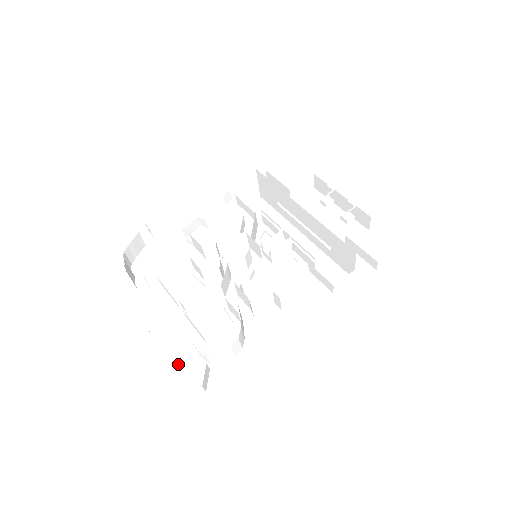
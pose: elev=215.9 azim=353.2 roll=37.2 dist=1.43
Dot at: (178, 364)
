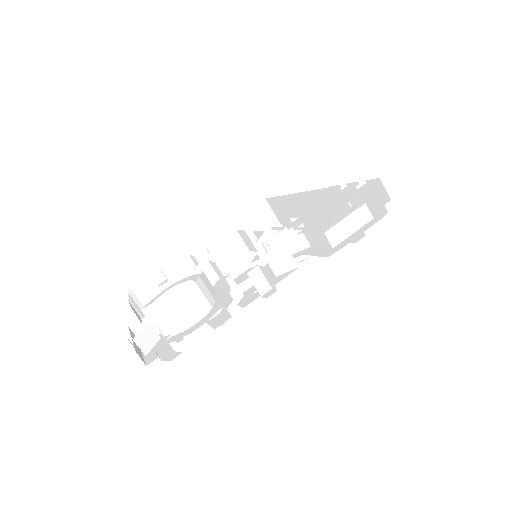
Dot at: (148, 364)
